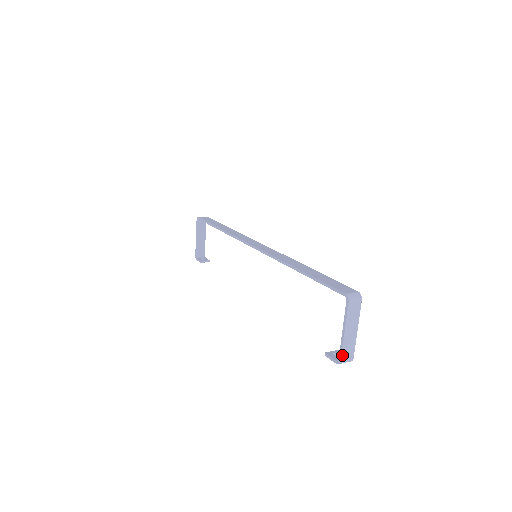
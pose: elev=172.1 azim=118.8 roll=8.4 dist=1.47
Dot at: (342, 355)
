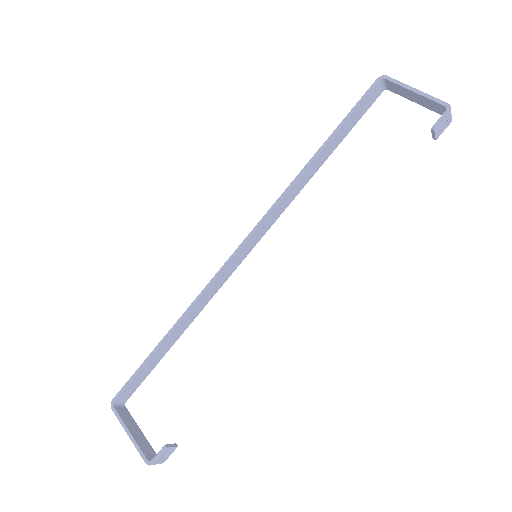
Dot at: (441, 101)
